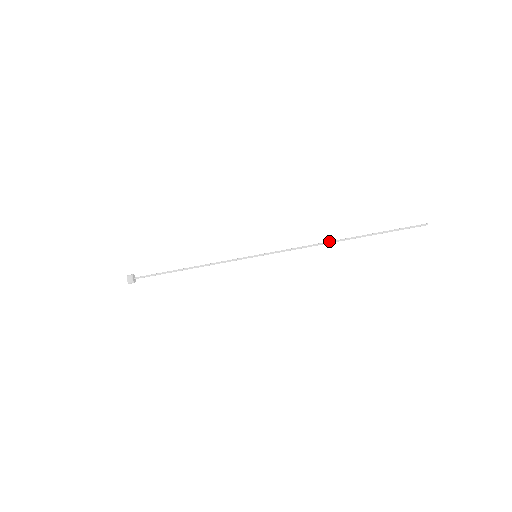
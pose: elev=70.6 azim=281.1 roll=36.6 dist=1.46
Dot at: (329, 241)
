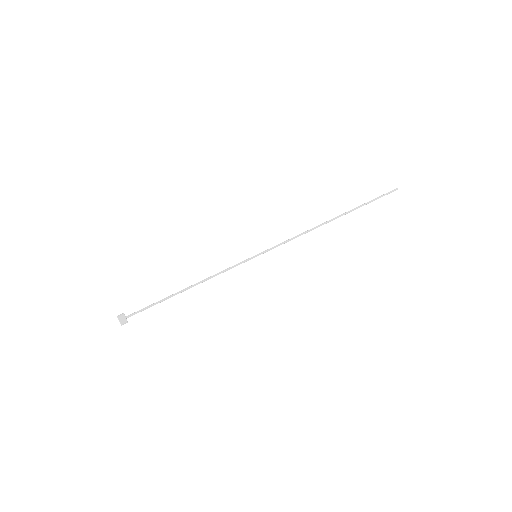
Dot at: (320, 224)
